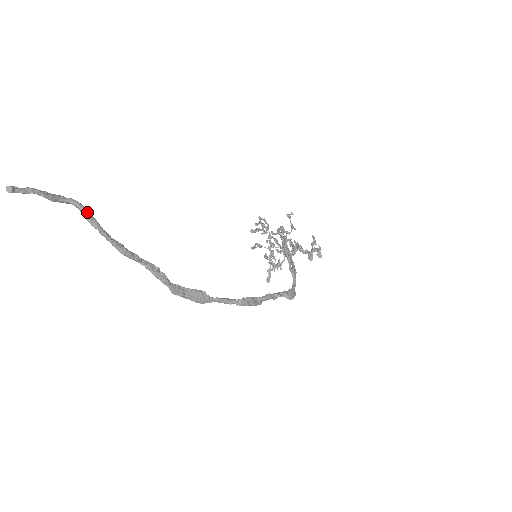
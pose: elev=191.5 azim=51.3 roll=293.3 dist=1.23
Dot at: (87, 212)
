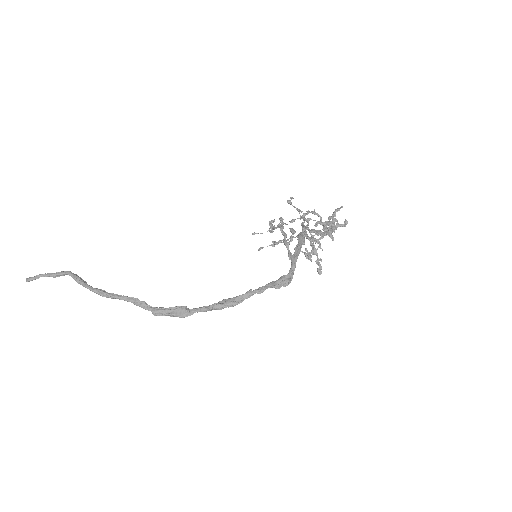
Dot at: (74, 276)
